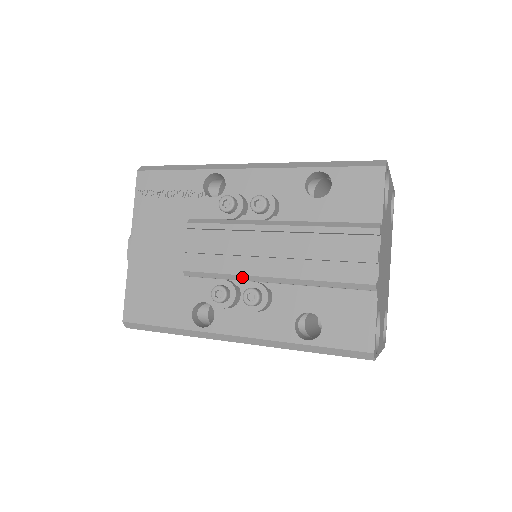
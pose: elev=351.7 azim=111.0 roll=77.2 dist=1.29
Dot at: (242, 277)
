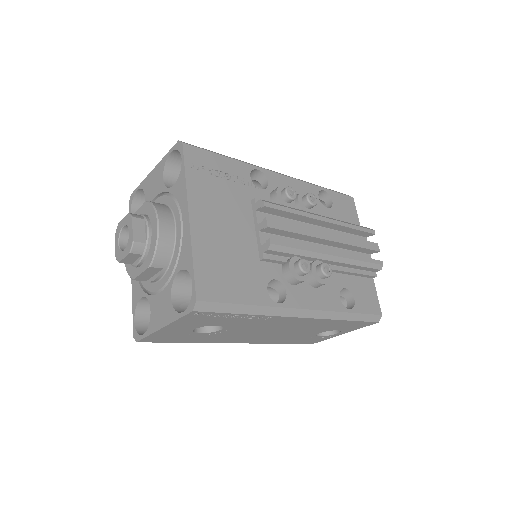
Dot at: (314, 254)
